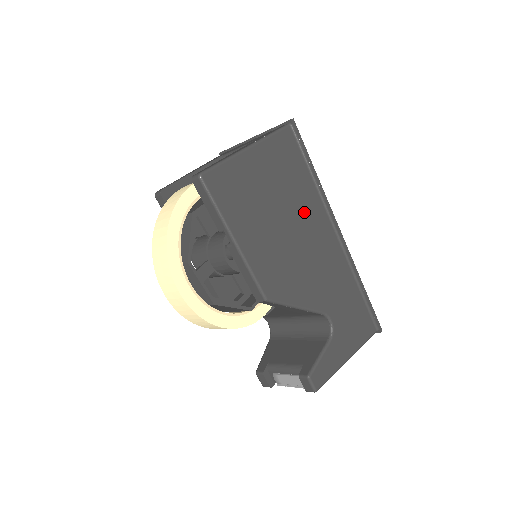
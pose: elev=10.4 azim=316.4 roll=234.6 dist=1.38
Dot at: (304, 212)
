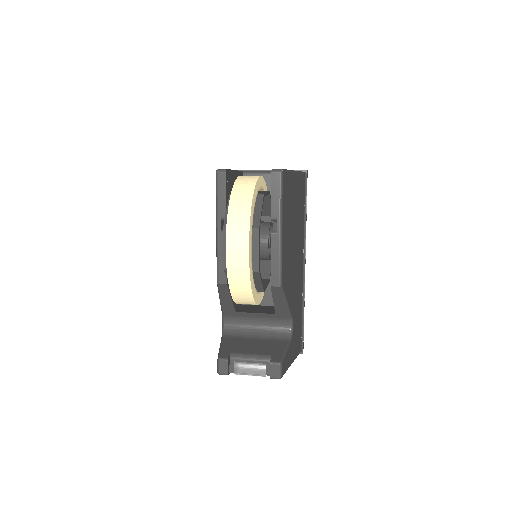
Dot at: (299, 237)
